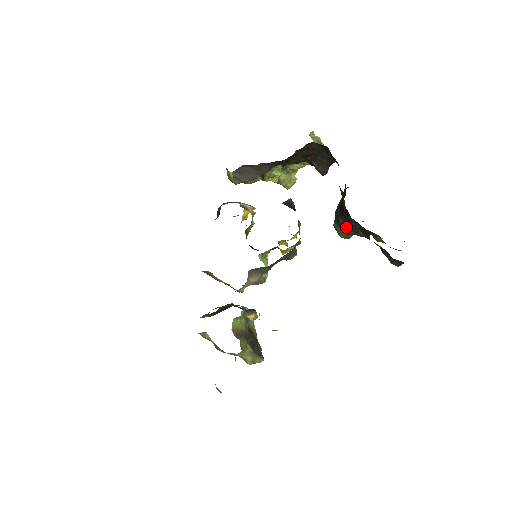
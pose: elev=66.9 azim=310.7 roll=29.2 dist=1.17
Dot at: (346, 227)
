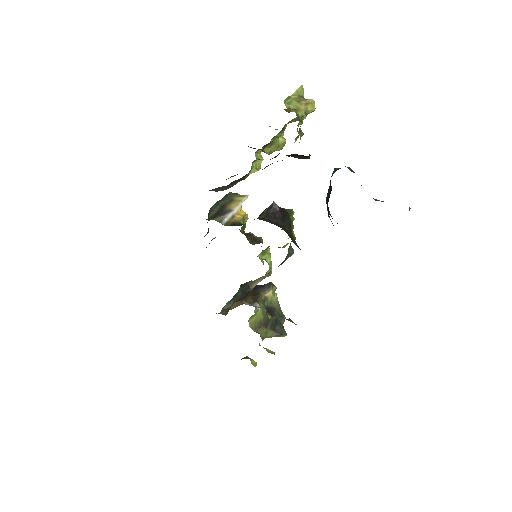
Dot at: occluded
